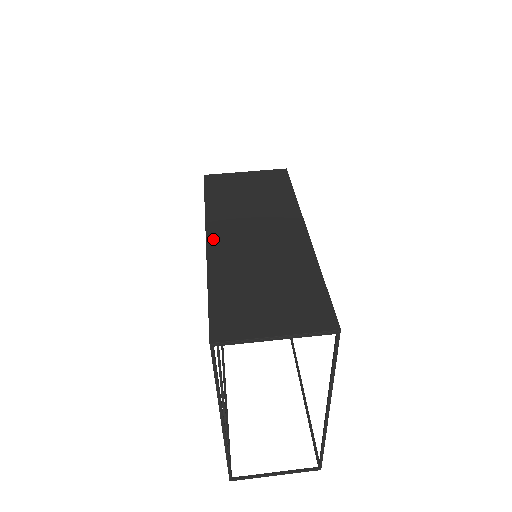
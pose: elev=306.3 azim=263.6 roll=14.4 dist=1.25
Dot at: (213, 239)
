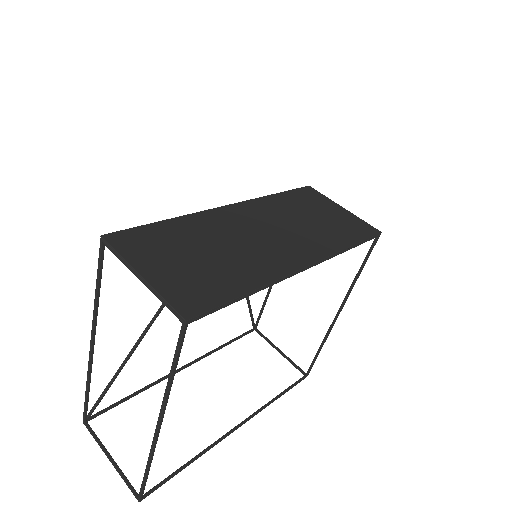
Dot at: (232, 208)
